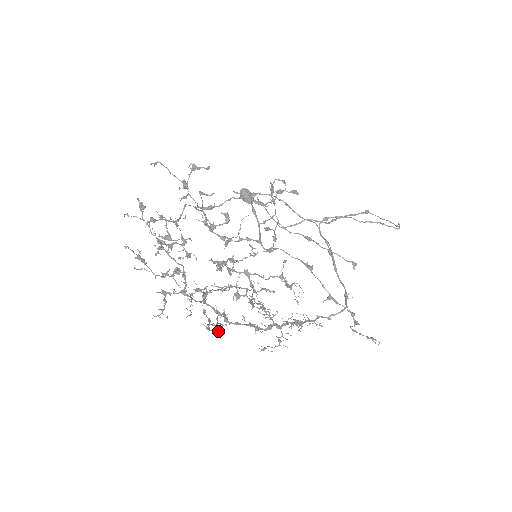
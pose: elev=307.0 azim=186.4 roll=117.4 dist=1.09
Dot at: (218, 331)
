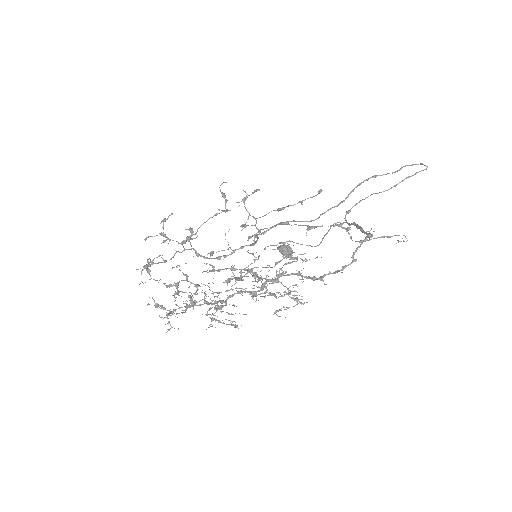
Dot at: (229, 320)
